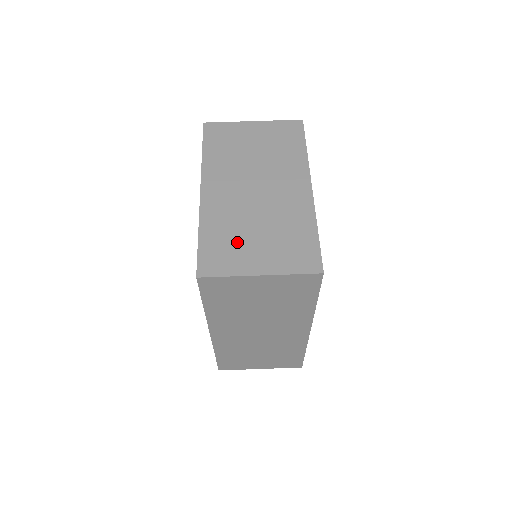
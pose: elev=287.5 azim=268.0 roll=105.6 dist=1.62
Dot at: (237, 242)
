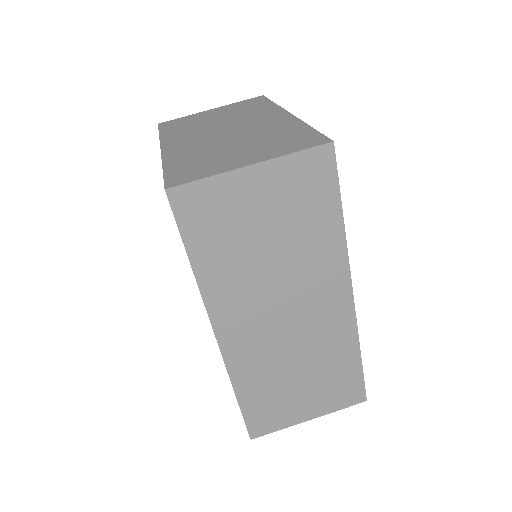
Dot at: (213, 158)
